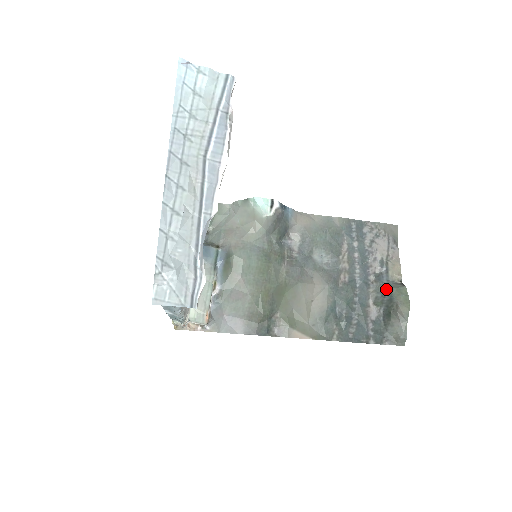
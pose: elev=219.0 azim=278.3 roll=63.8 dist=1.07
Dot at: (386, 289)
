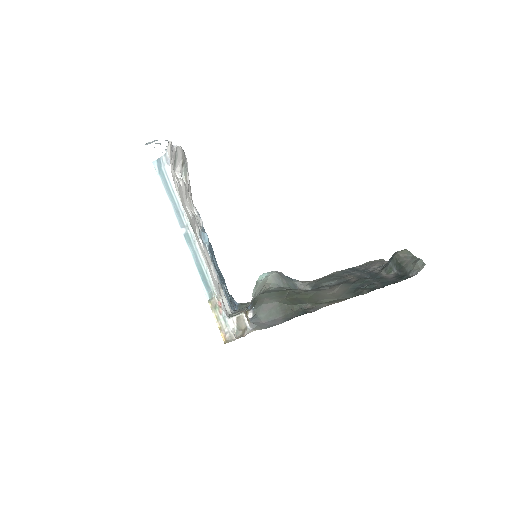
Dot at: occluded
